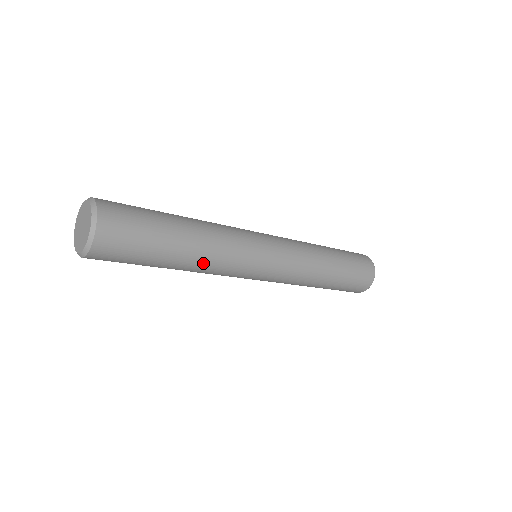
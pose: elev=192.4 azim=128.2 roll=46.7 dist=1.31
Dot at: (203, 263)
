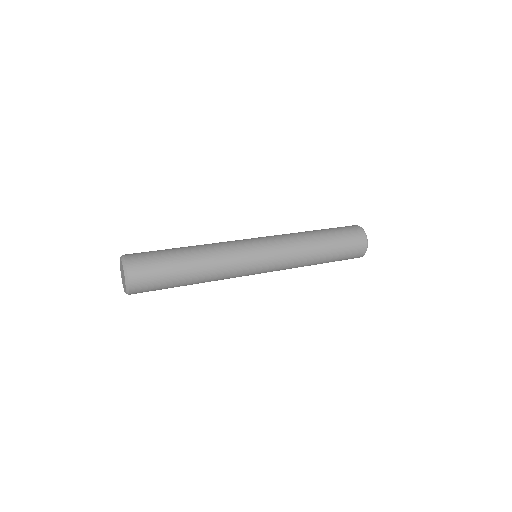
Dot at: (208, 281)
